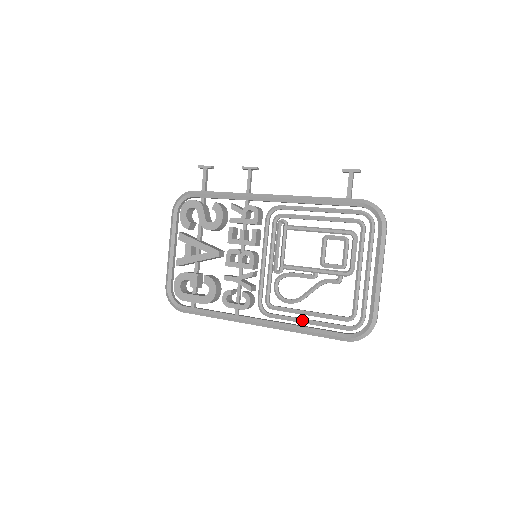
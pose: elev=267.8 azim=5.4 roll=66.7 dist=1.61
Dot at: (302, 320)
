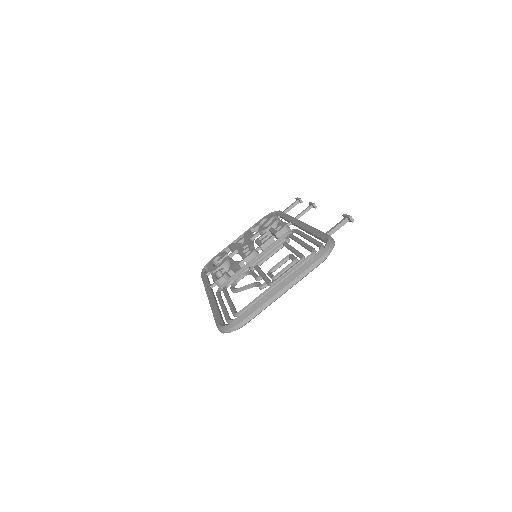
Dot at: (222, 302)
